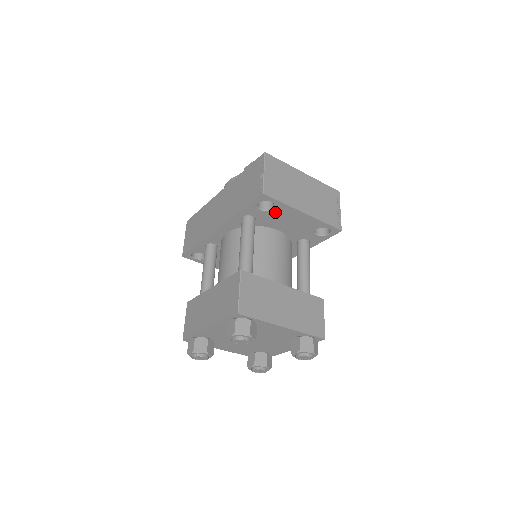
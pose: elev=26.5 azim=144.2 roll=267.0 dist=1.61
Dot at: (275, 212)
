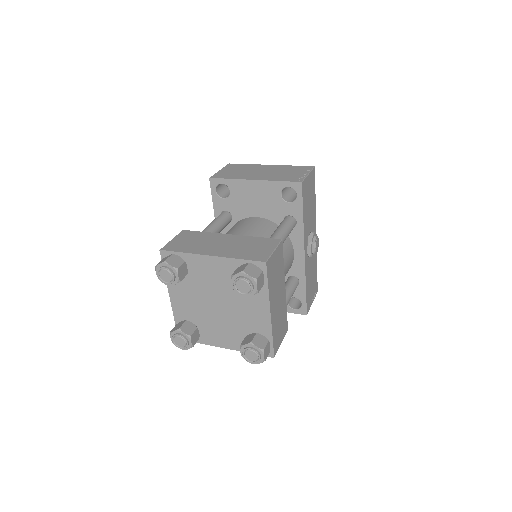
Dot at: (234, 194)
